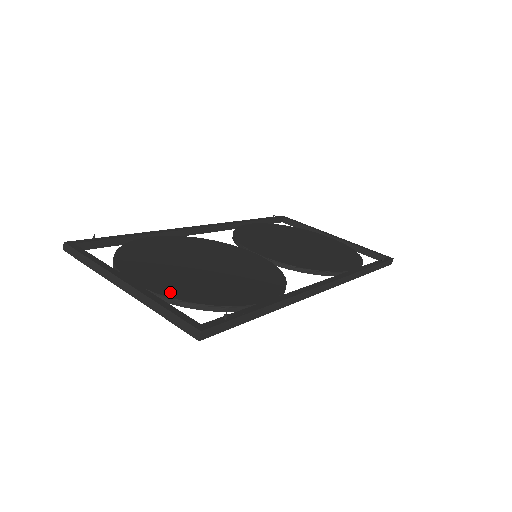
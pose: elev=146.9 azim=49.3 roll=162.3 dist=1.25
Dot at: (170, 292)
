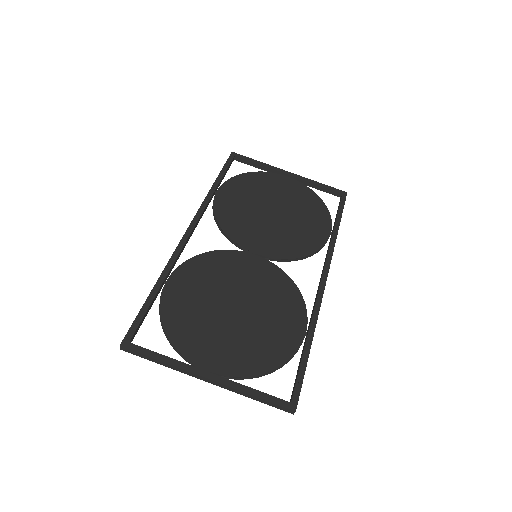
Dot at: (244, 369)
